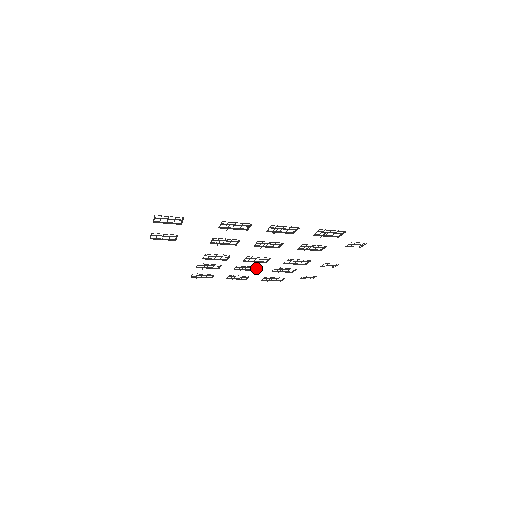
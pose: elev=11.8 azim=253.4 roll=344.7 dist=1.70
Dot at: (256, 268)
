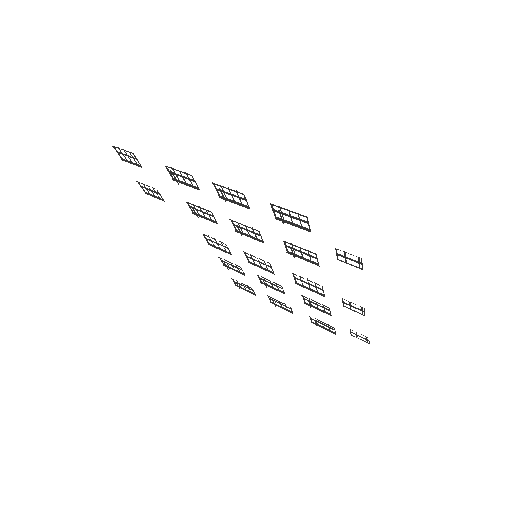
Dot at: occluded
